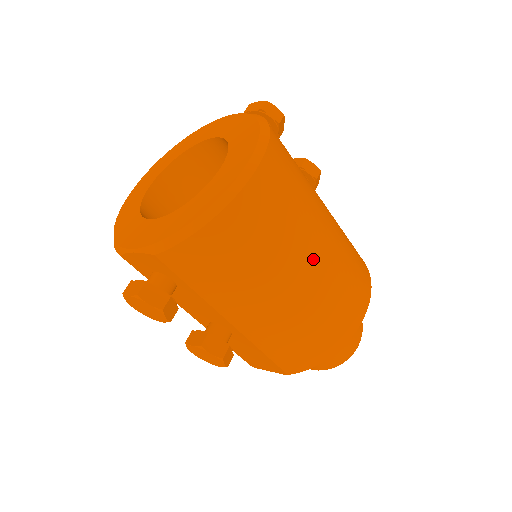
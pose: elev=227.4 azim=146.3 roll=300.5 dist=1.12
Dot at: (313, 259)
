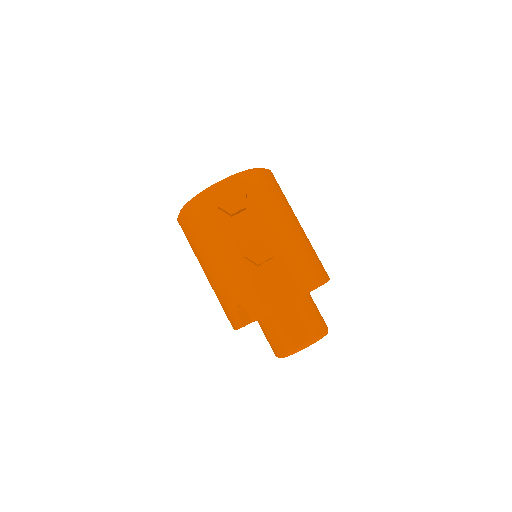
Dot at: occluded
